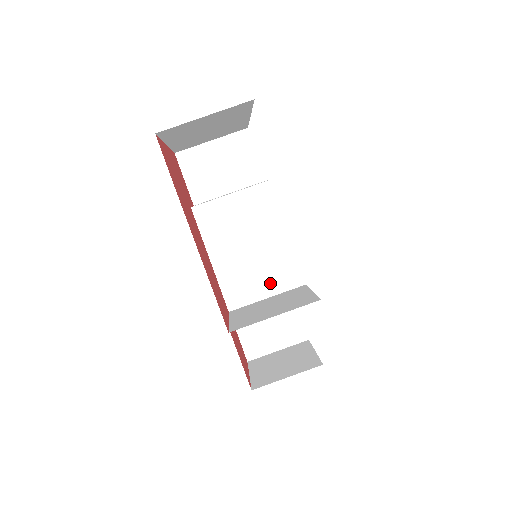
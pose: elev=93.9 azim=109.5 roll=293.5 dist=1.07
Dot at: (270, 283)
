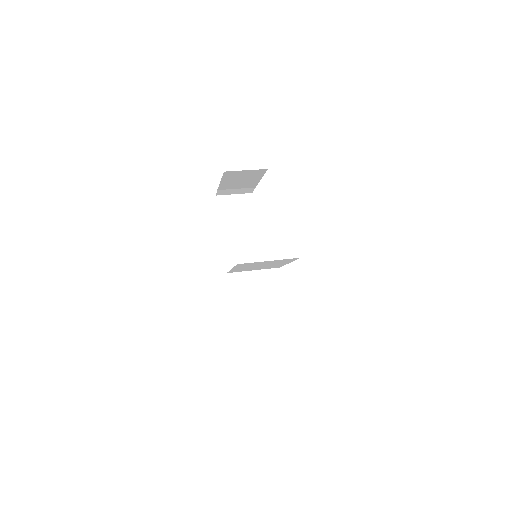
Dot at: occluded
